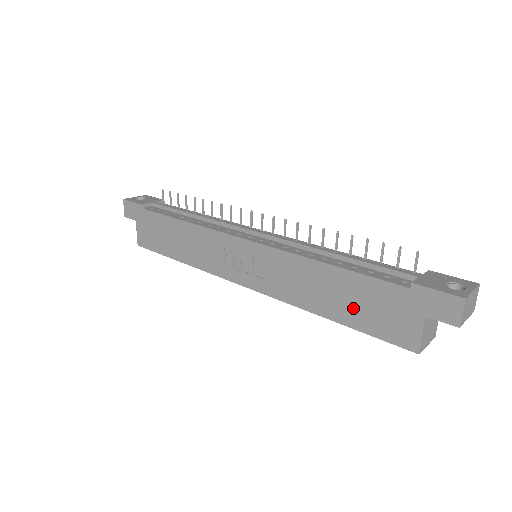
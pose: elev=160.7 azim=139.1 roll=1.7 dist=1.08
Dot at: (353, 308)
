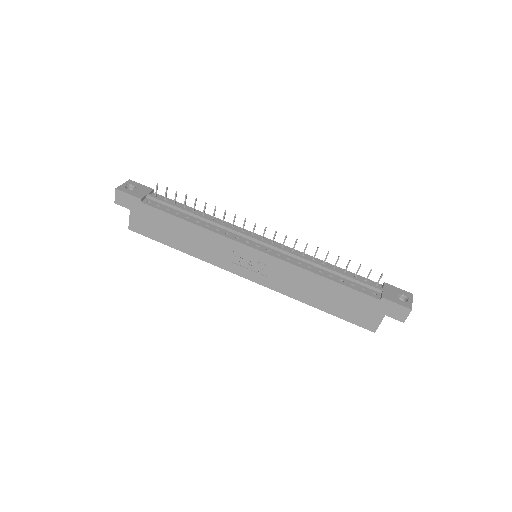
Dot at: (337, 305)
